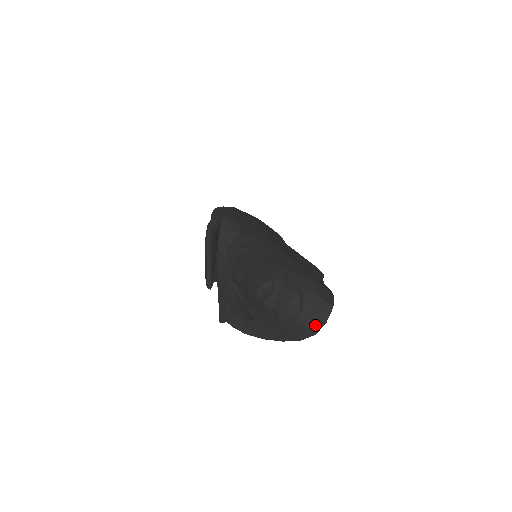
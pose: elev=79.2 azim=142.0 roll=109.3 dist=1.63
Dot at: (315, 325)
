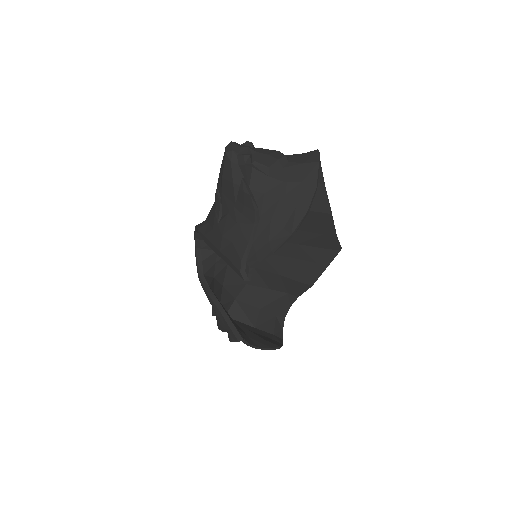
Dot at: (311, 158)
